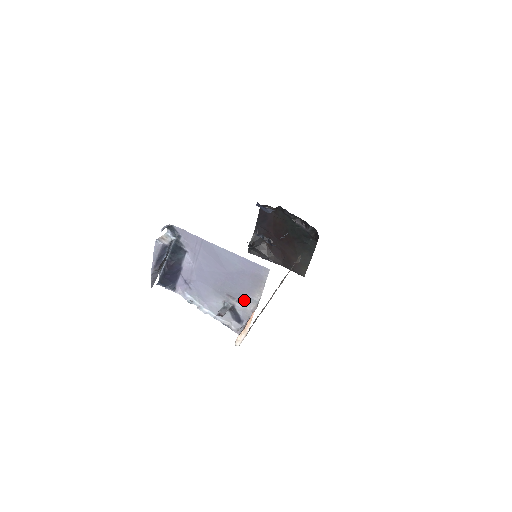
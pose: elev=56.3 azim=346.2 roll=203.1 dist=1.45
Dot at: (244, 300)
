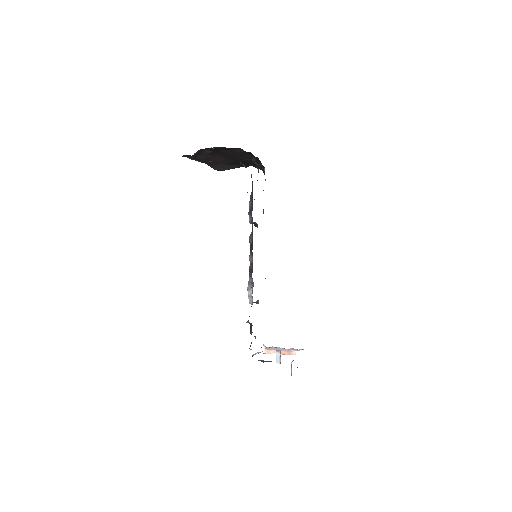
Dot at: occluded
